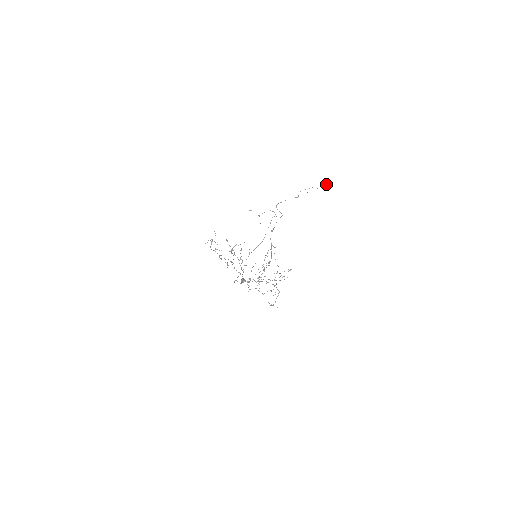
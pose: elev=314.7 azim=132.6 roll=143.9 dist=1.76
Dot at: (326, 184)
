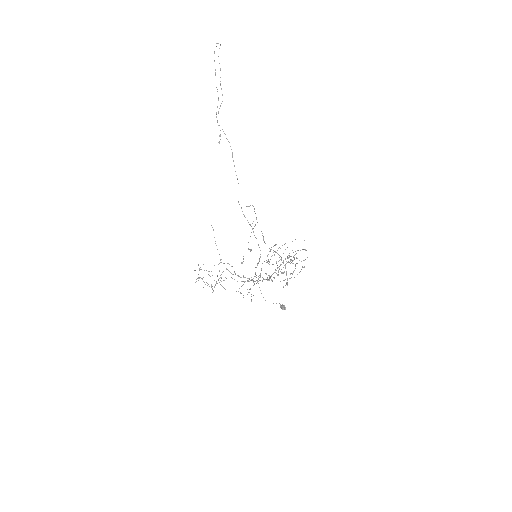
Dot at: occluded
